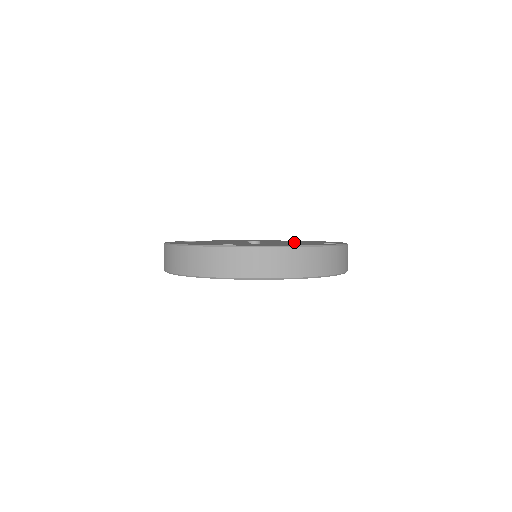
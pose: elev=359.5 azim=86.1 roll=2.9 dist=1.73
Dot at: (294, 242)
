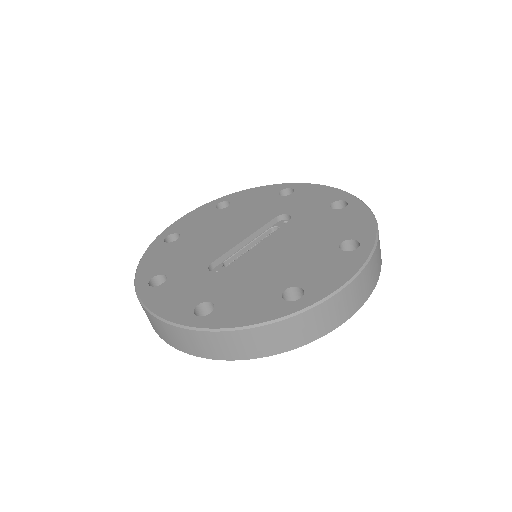
Dot at: (289, 255)
